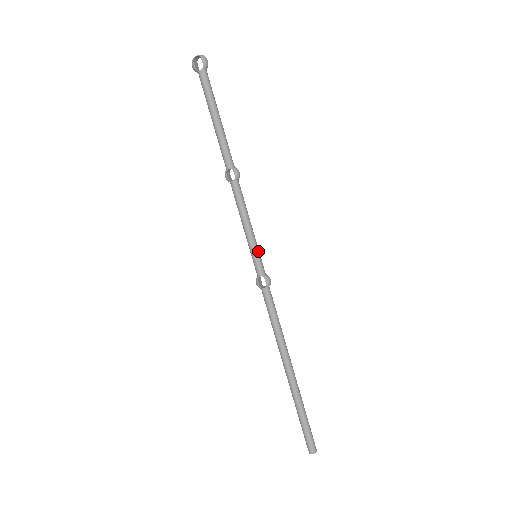
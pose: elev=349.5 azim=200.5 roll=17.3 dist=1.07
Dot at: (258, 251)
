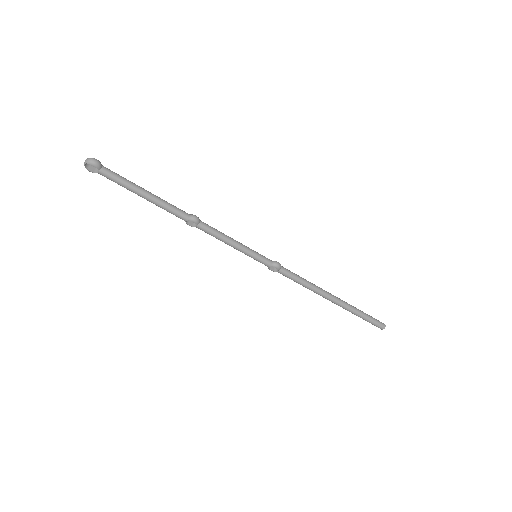
Dot at: (255, 254)
